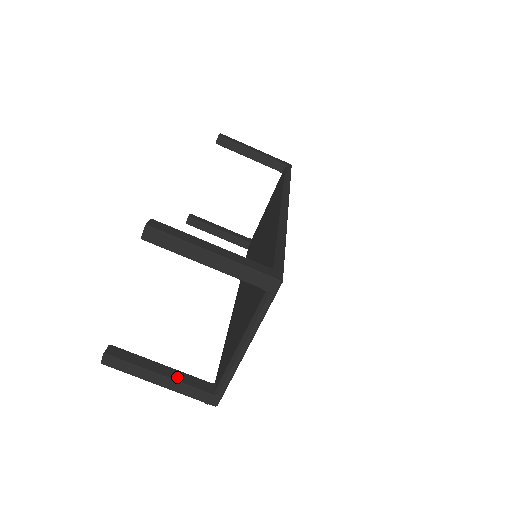
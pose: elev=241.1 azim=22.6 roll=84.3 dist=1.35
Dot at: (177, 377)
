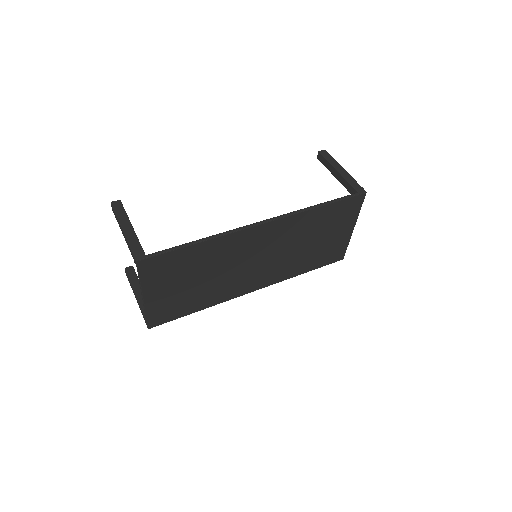
Dot at: (141, 300)
